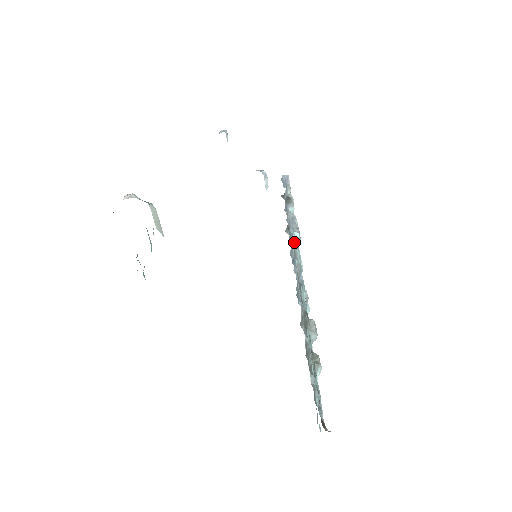
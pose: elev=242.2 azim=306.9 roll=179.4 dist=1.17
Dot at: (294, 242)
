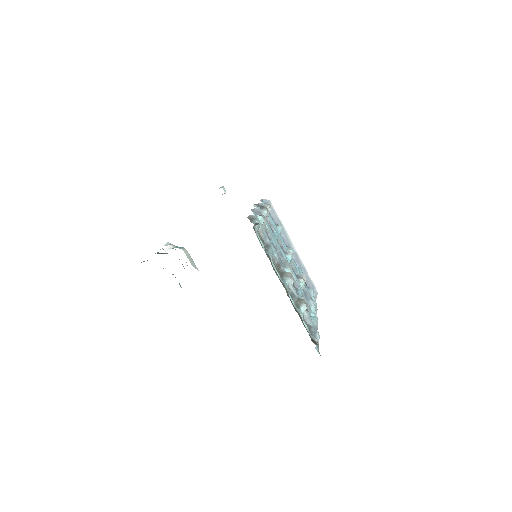
Dot at: (252, 217)
